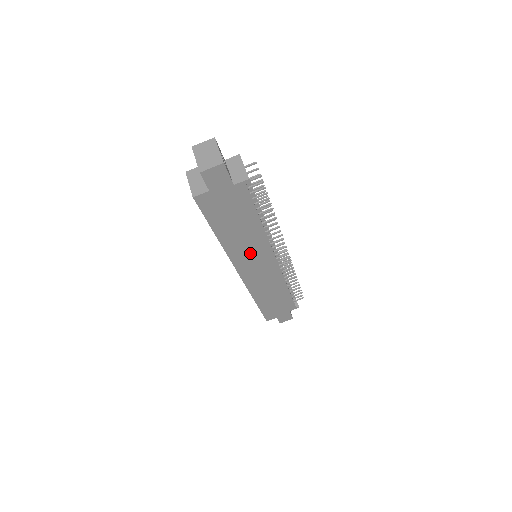
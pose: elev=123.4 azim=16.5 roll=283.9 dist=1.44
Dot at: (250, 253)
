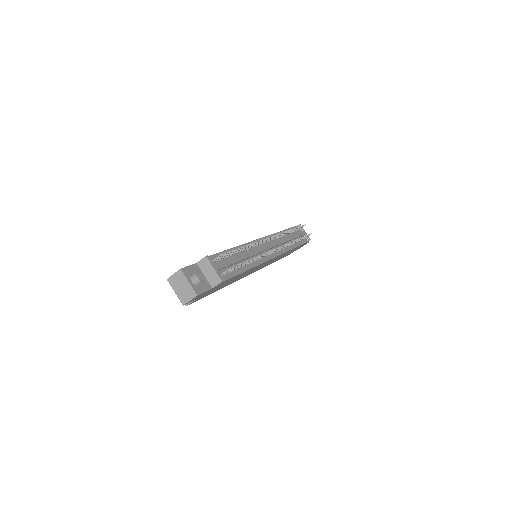
Dot at: (249, 272)
